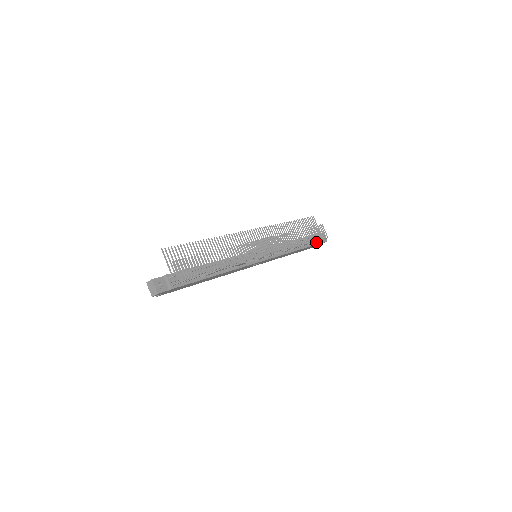
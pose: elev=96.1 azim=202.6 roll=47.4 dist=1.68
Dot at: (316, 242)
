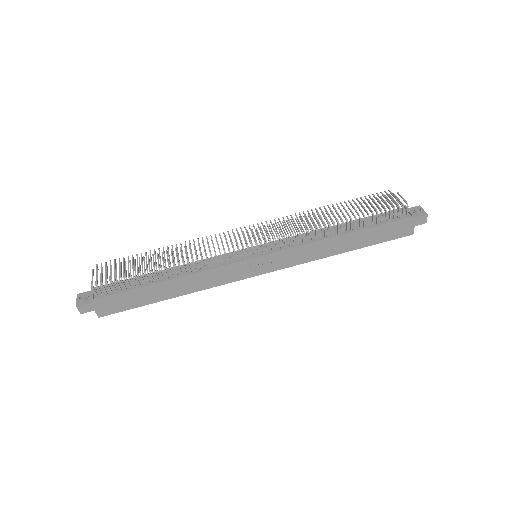
Dot at: (392, 219)
